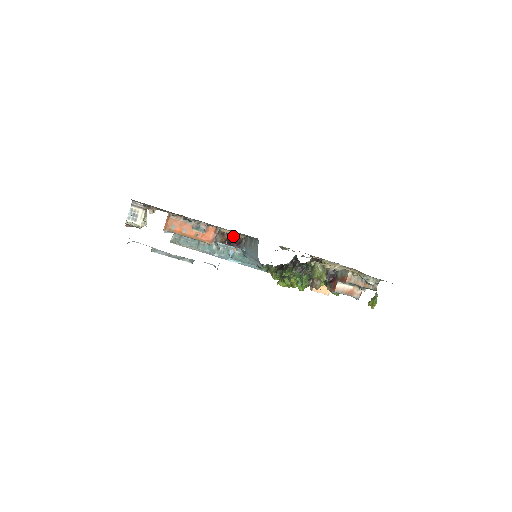
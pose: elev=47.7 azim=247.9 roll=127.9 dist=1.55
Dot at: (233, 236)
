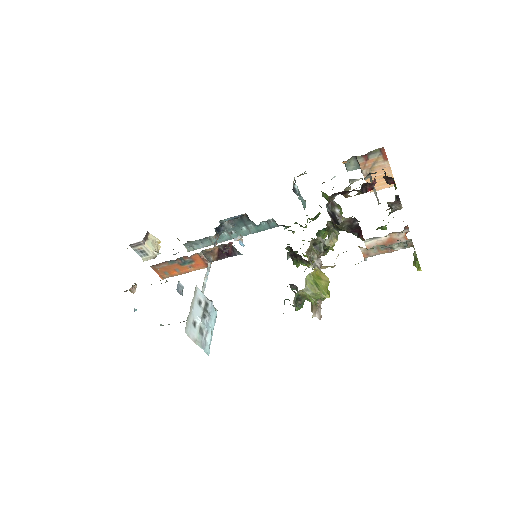
Dot at: (220, 249)
